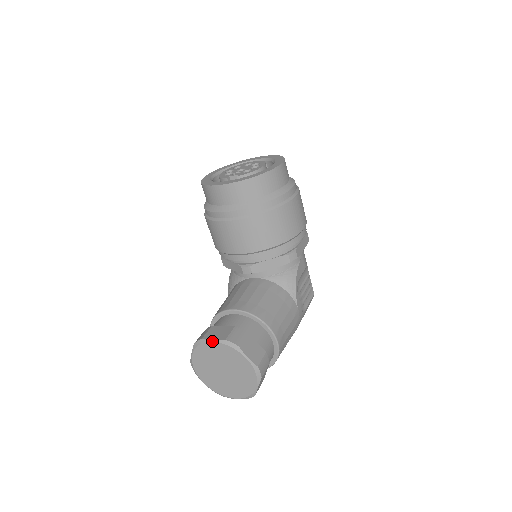
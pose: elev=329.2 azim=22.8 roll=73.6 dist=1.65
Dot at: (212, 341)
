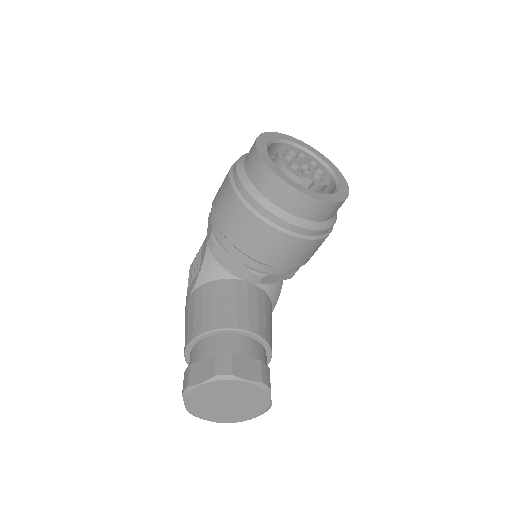
Dot at: (246, 381)
